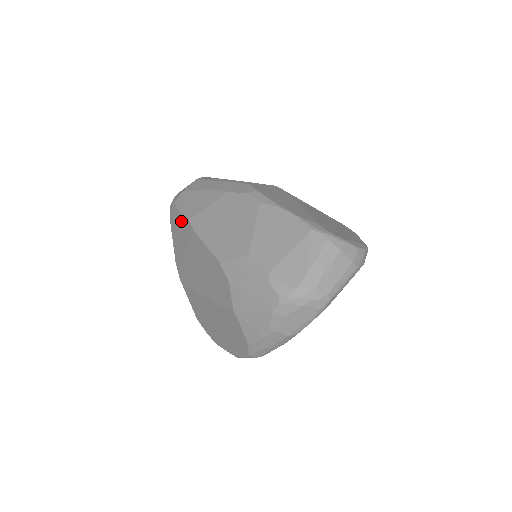
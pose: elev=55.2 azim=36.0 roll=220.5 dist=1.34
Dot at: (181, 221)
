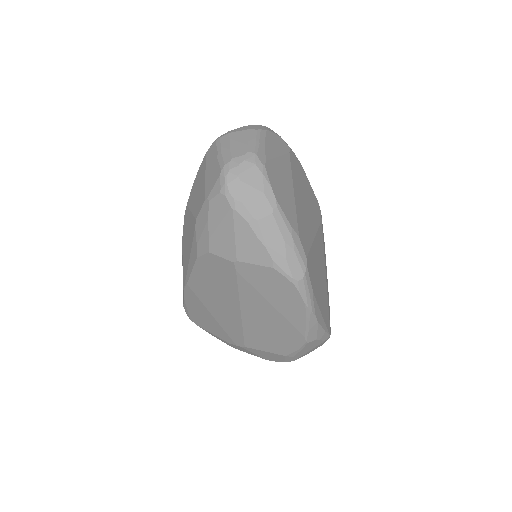
Dot at: (189, 304)
